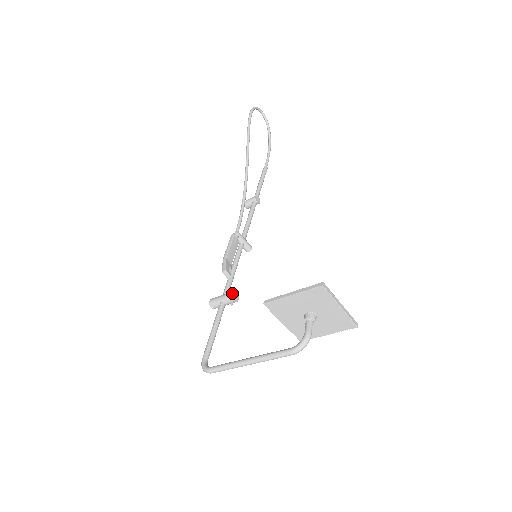
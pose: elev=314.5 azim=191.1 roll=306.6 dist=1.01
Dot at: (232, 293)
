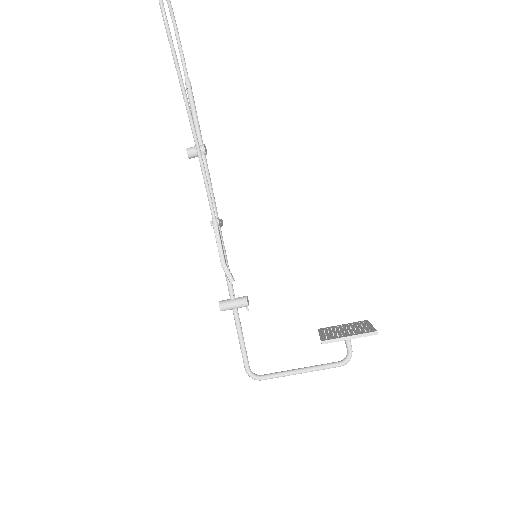
Dot at: (247, 302)
